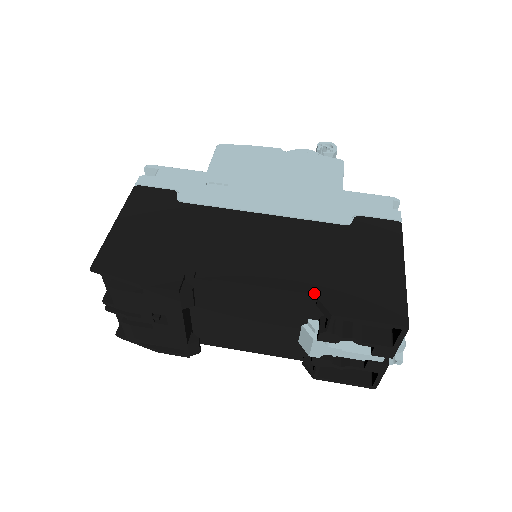
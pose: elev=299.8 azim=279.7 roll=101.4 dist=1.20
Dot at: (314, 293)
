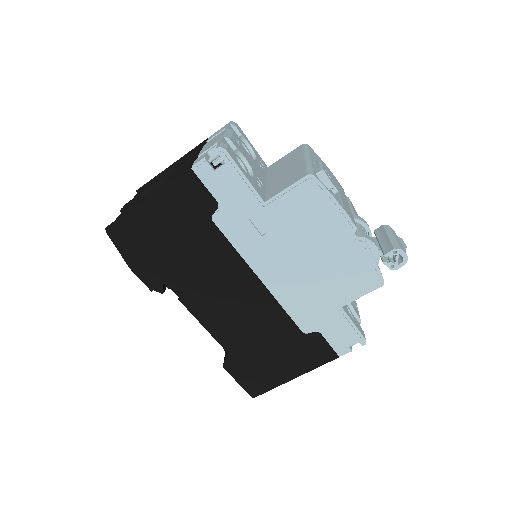
Dot at: (228, 352)
